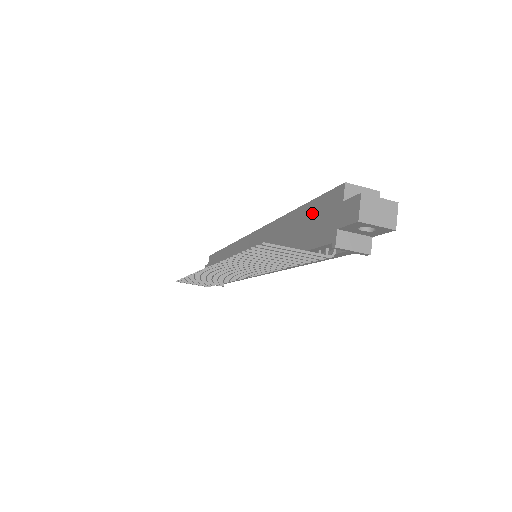
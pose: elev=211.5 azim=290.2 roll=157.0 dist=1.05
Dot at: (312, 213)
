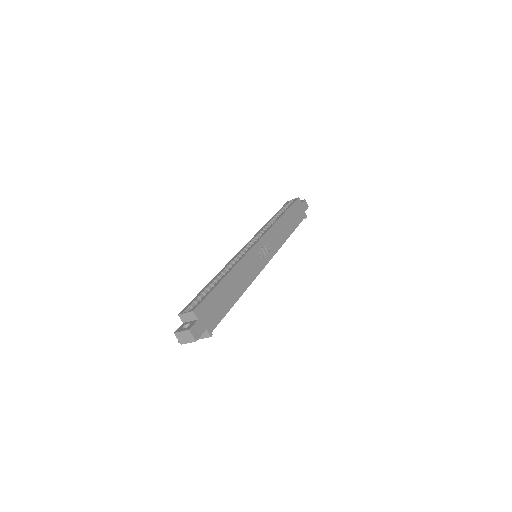
Dot at: occluded
